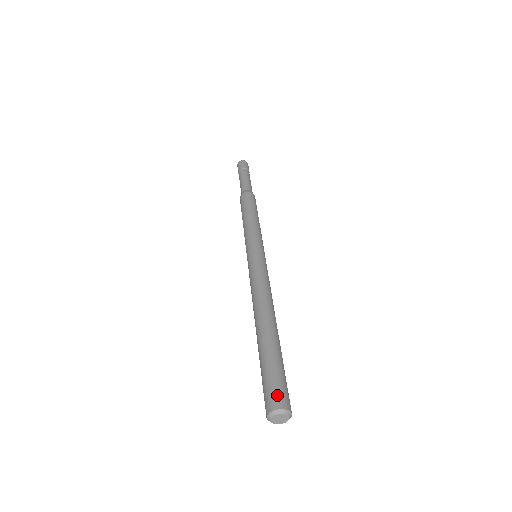
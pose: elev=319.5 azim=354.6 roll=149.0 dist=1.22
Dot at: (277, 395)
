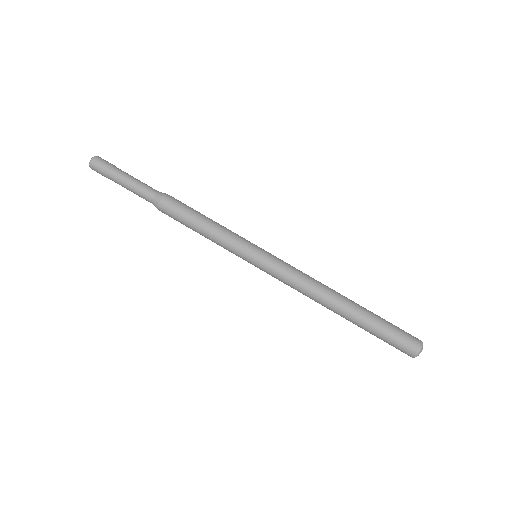
Dot at: (412, 339)
